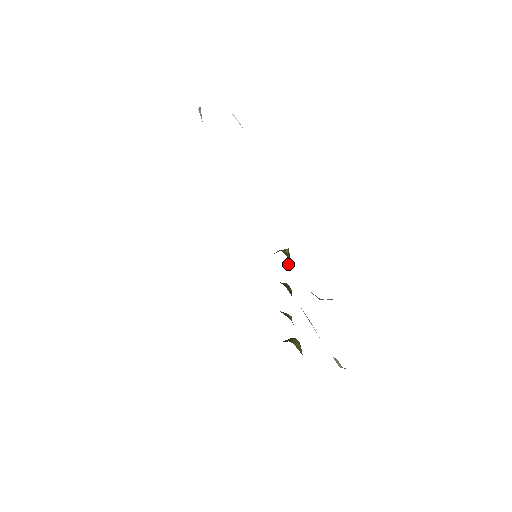
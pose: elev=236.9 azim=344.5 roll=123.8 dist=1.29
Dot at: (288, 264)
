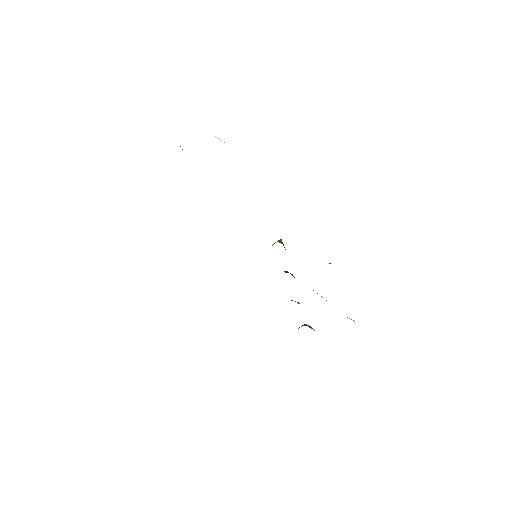
Dot at: occluded
